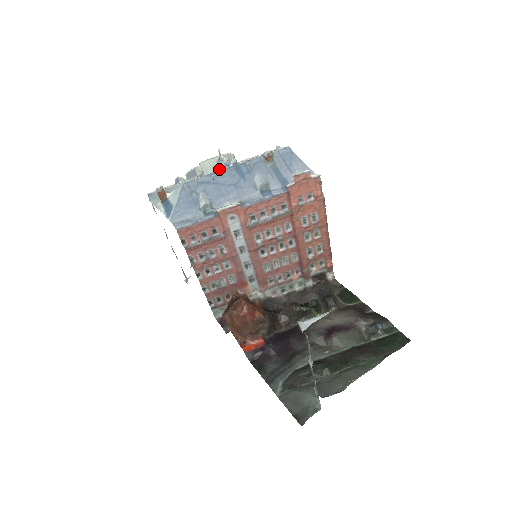
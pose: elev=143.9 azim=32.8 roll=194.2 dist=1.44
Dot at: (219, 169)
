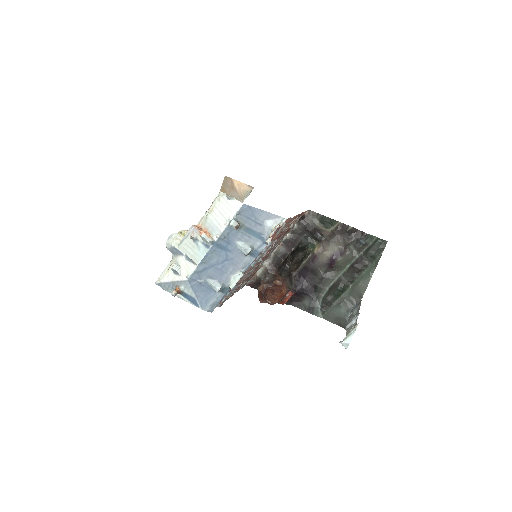
Dot at: (204, 254)
